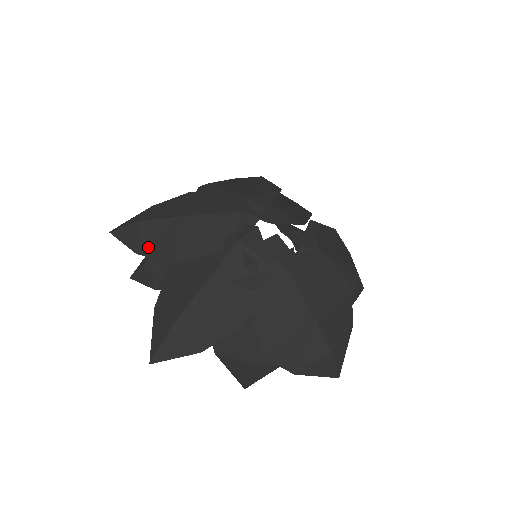
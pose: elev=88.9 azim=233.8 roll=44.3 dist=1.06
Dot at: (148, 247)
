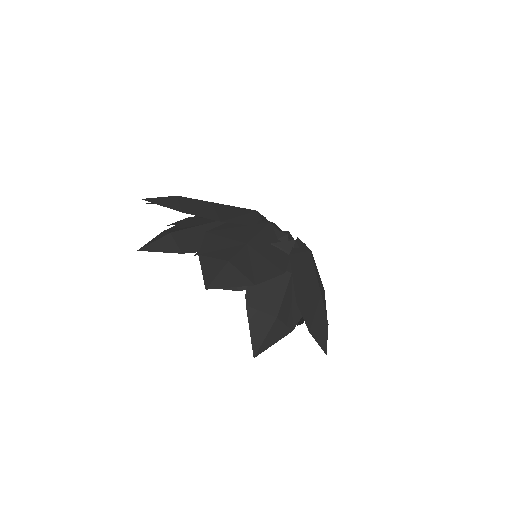
Dot at: (192, 211)
